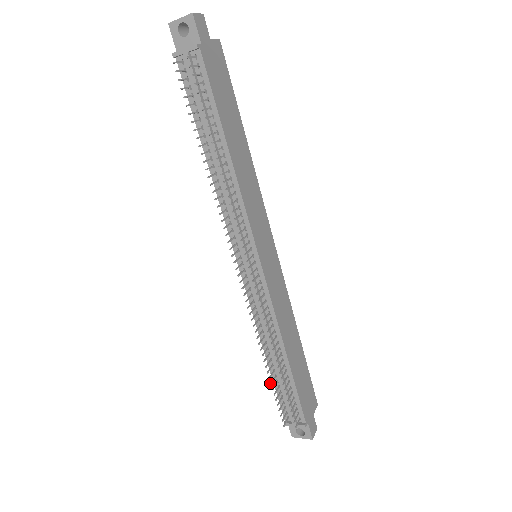
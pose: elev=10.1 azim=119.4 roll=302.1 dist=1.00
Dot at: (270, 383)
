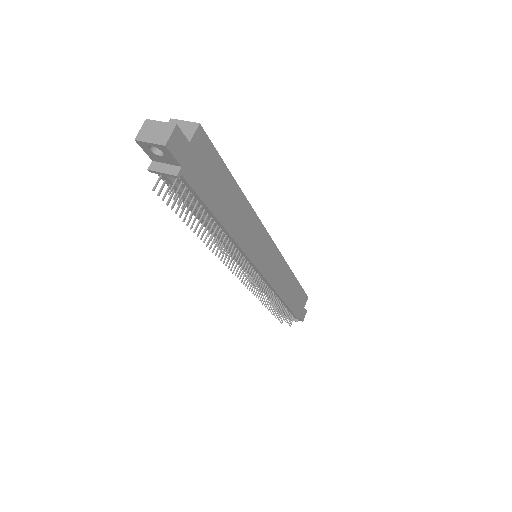
Dot at: (271, 313)
